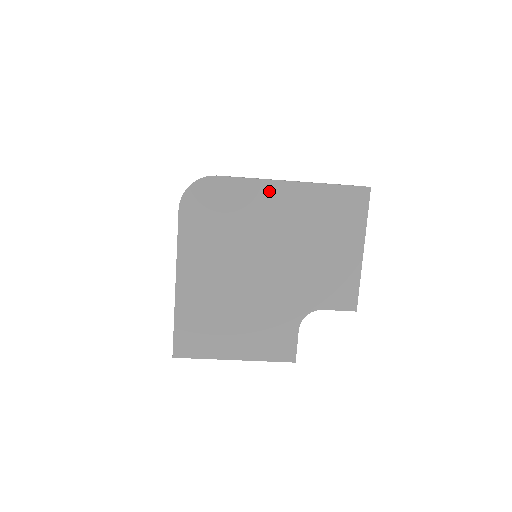
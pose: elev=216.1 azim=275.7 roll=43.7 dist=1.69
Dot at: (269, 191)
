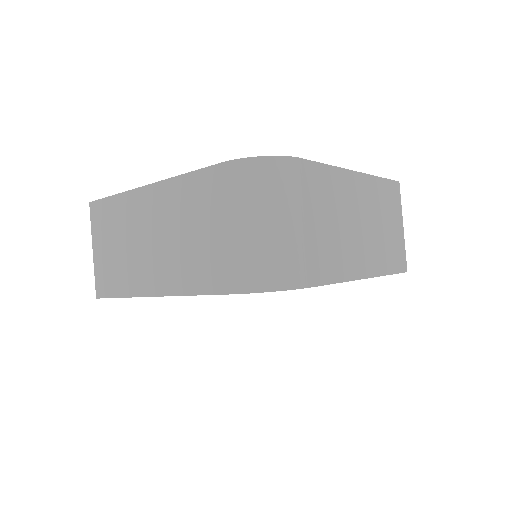
Dot at: occluded
